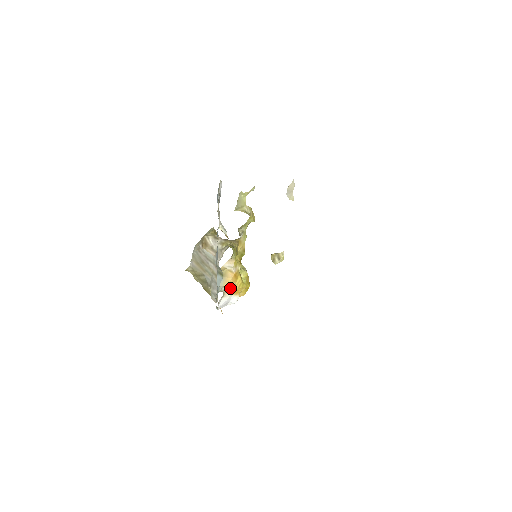
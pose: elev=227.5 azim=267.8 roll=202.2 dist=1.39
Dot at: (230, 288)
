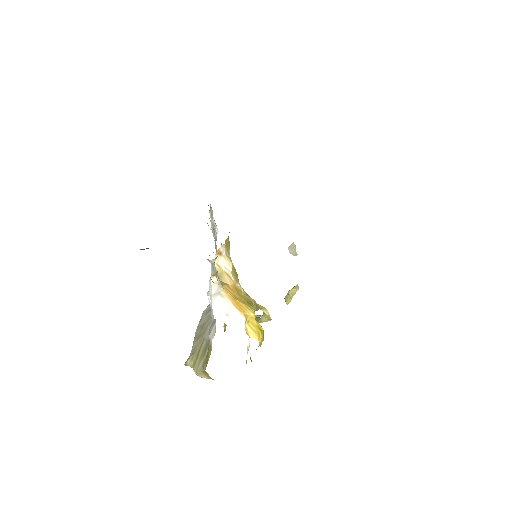
Dot at: (229, 293)
